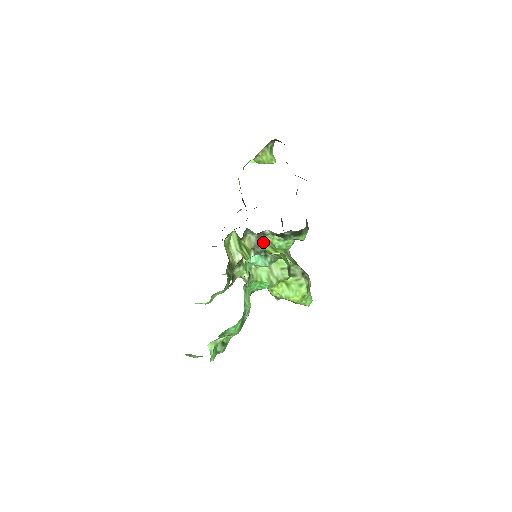
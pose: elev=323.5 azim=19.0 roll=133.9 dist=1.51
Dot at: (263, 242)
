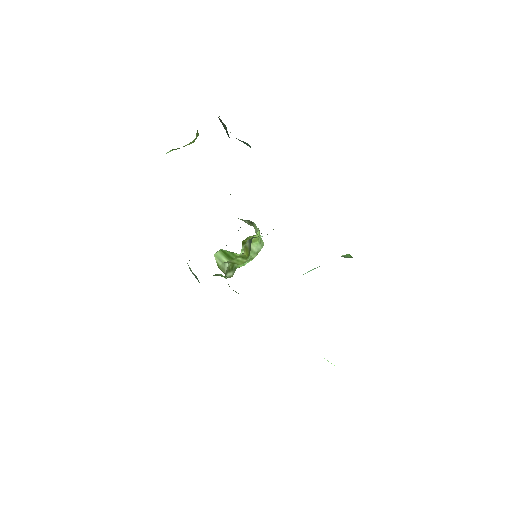
Dot at: (252, 238)
